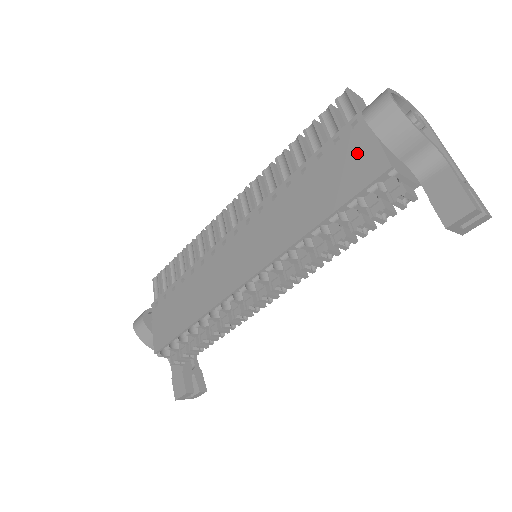
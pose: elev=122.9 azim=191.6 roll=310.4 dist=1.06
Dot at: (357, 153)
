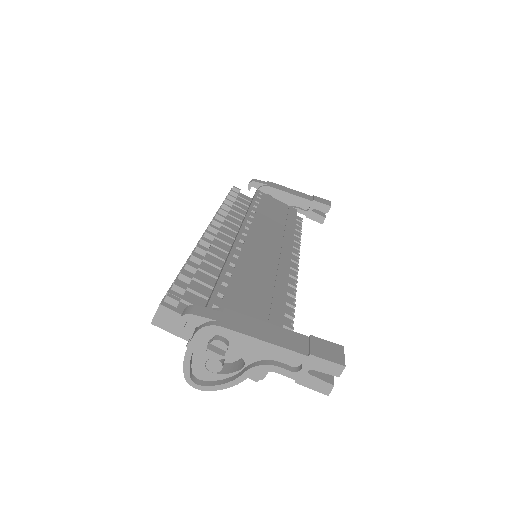
Dot at: occluded
